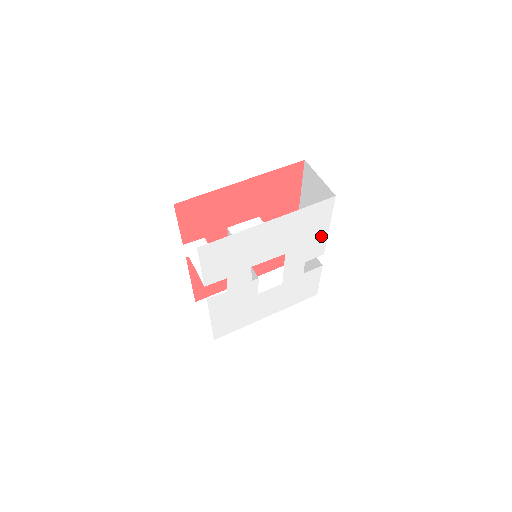
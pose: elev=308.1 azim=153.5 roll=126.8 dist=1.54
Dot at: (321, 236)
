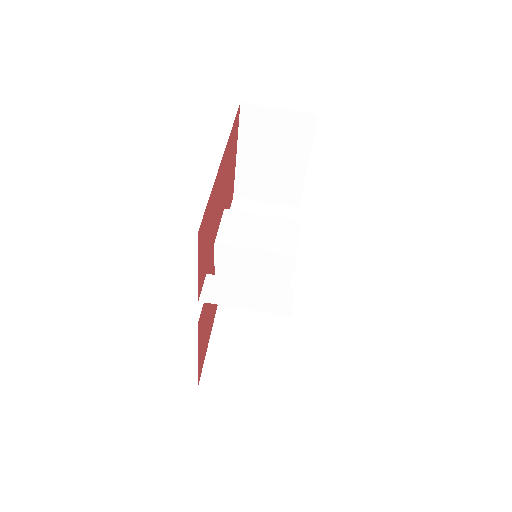
Dot at: occluded
